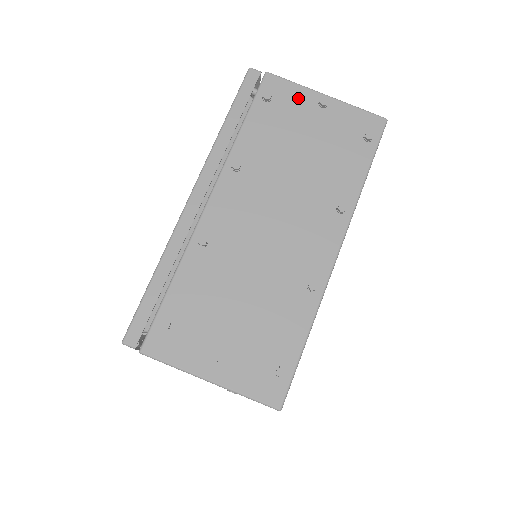
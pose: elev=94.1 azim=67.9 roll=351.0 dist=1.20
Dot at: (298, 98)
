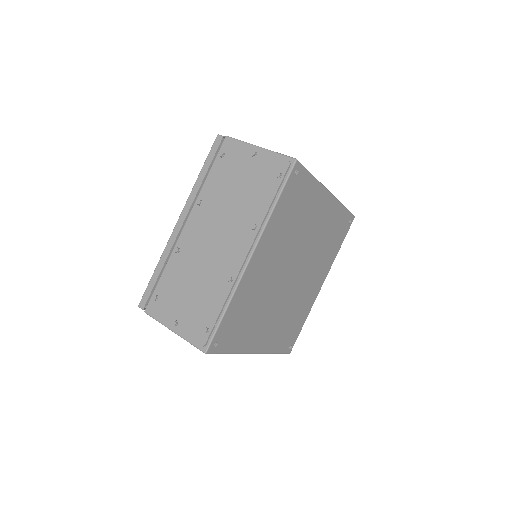
Dot at: (240, 152)
